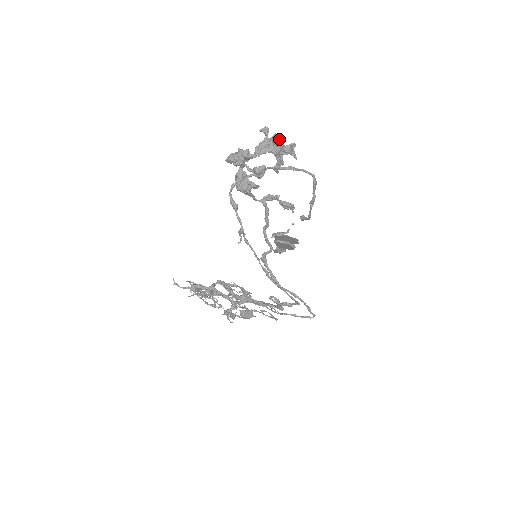
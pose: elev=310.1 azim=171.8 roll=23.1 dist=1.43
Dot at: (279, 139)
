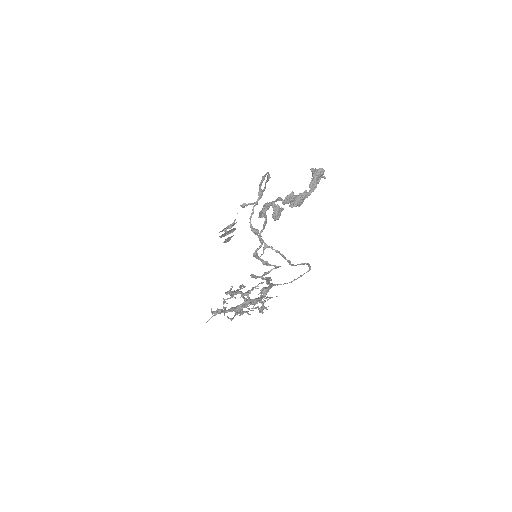
Dot at: occluded
